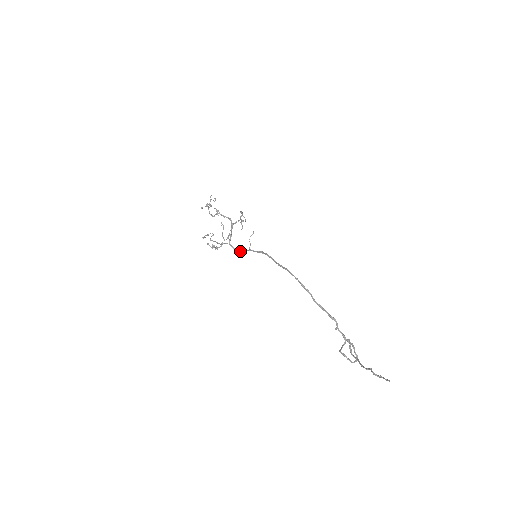
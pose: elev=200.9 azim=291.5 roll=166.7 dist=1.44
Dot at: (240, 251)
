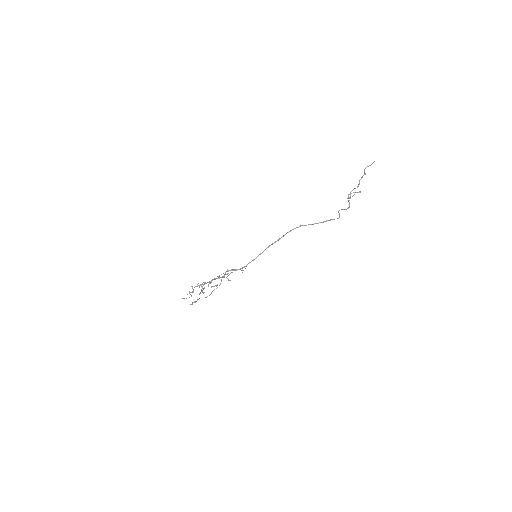
Dot at: occluded
